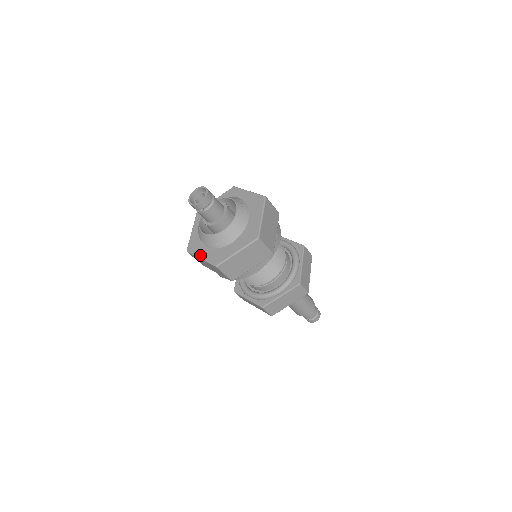
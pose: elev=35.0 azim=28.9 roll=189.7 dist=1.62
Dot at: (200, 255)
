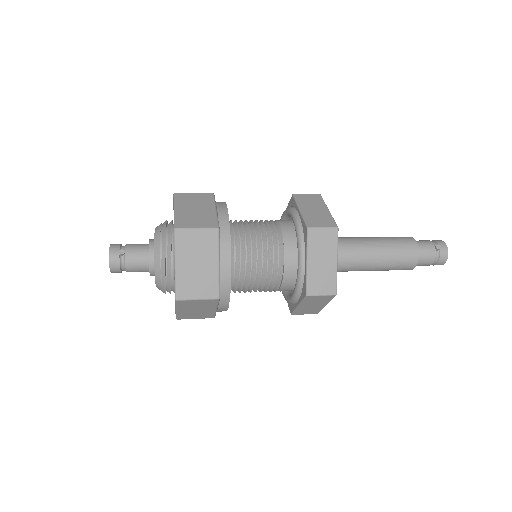
Dot at: occluded
